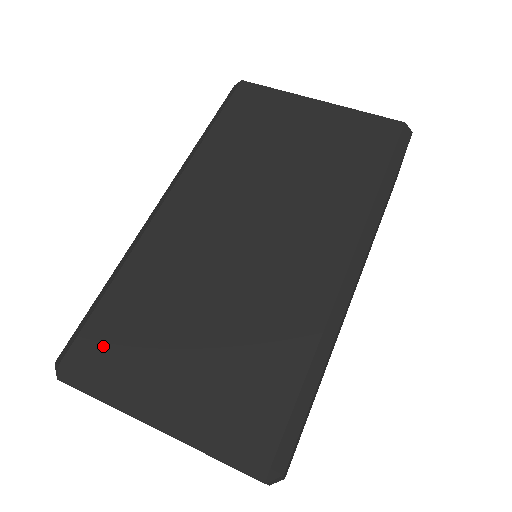
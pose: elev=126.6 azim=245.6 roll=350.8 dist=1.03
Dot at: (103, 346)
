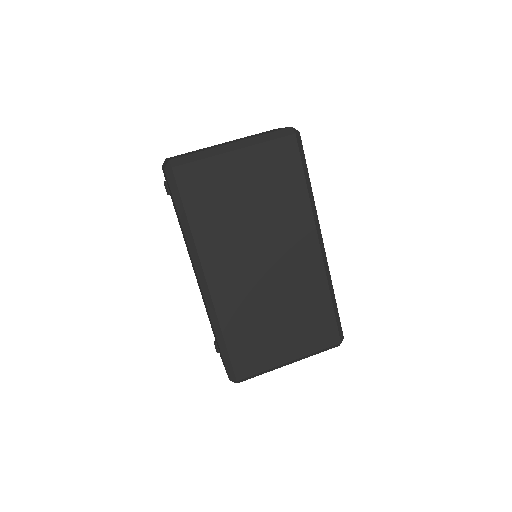
Dot at: (247, 362)
